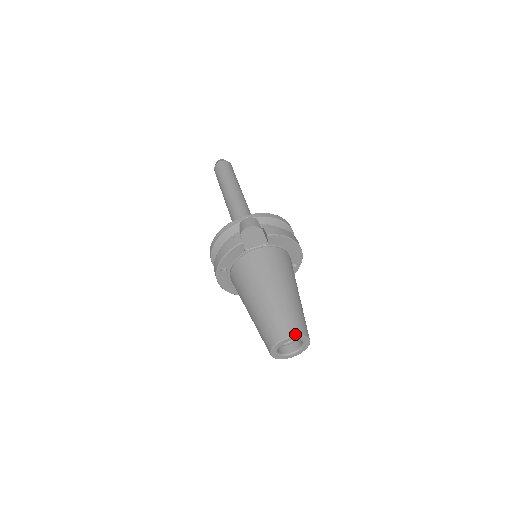
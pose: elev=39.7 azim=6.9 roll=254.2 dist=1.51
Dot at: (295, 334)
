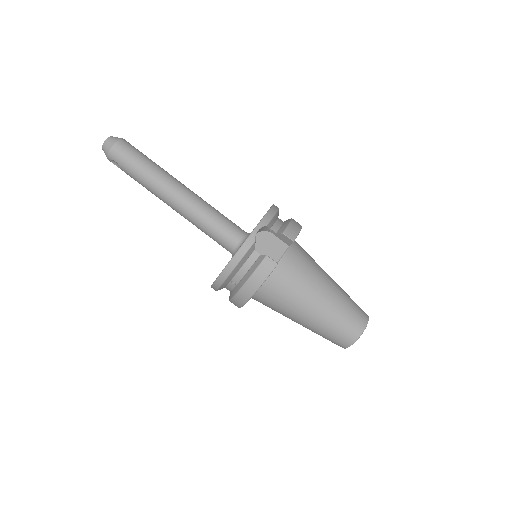
Dot at: (366, 322)
